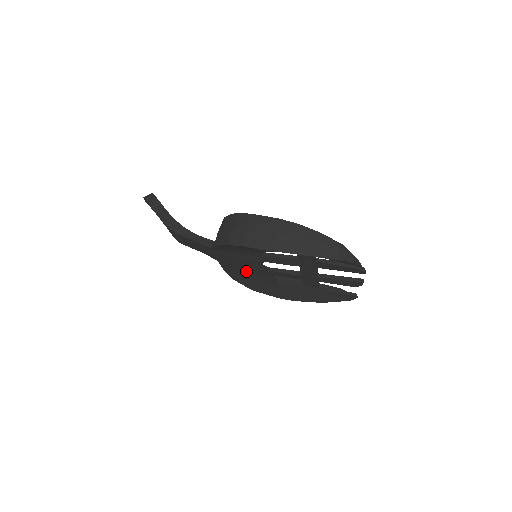
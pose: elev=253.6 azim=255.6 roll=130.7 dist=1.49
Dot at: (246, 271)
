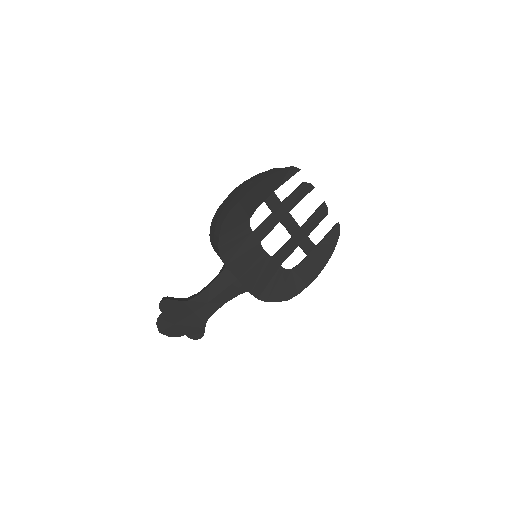
Dot at: (263, 277)
